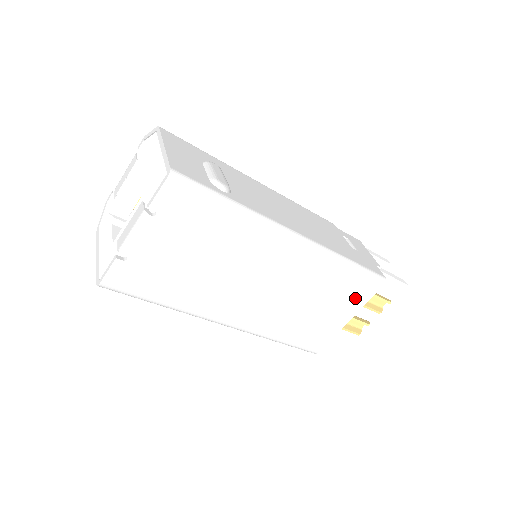
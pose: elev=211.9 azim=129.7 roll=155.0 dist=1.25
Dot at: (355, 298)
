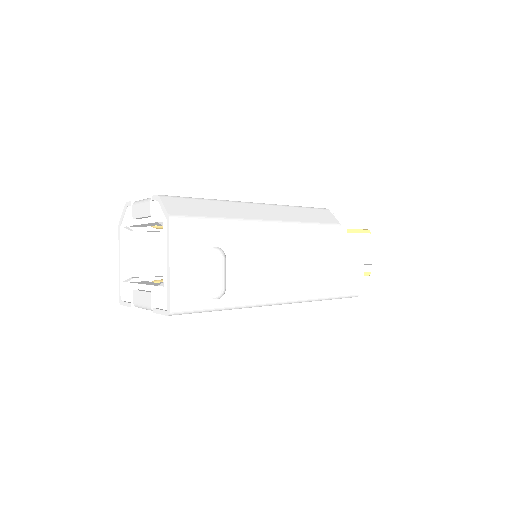
Dot at: occluded
